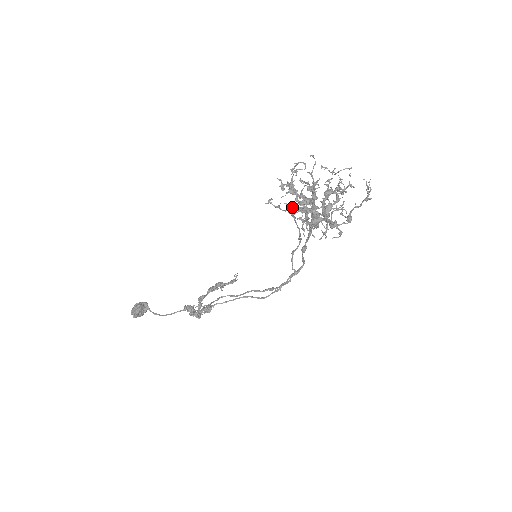
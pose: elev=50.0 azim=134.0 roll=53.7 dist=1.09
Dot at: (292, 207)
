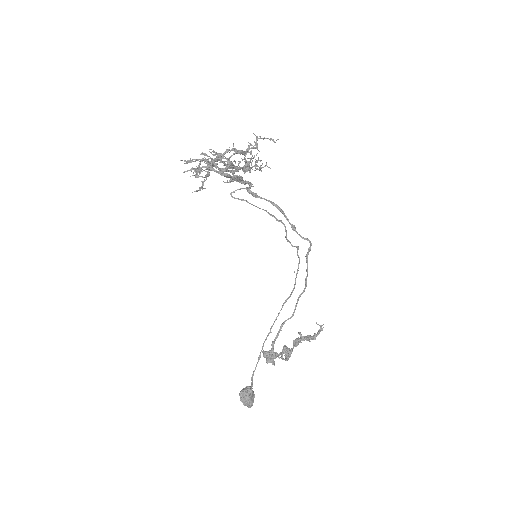
Dot at: (231, 192)
